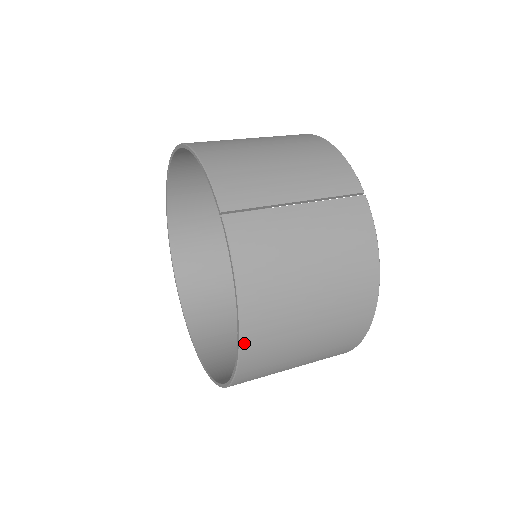
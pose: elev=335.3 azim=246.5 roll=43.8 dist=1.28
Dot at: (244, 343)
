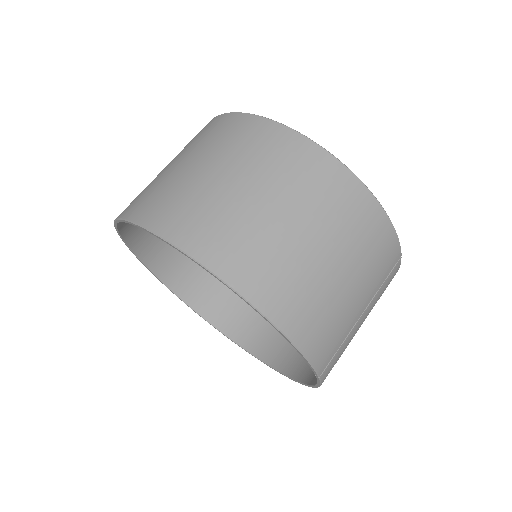
Dot at: occluded
